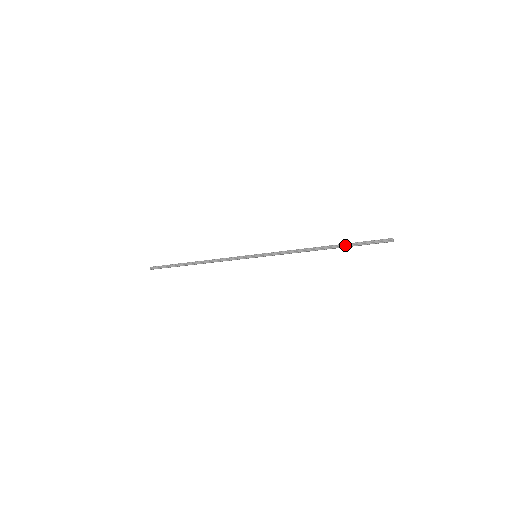
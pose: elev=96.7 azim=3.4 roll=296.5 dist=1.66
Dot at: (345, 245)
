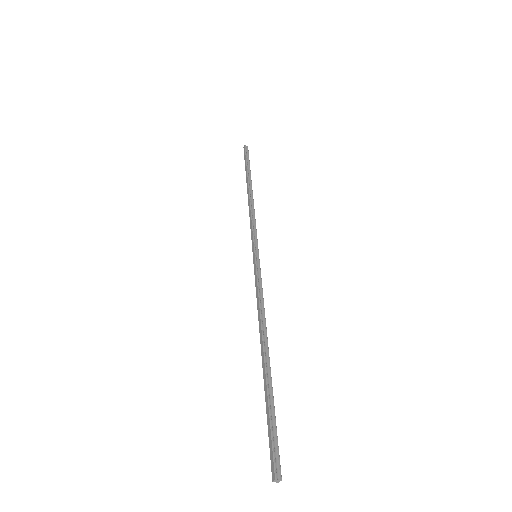
Dot at: (266, 389)
